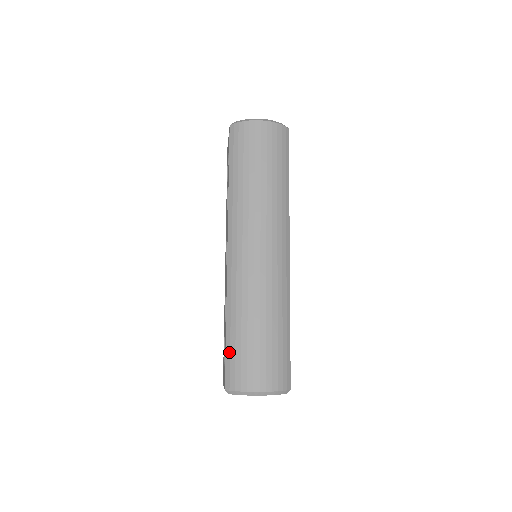
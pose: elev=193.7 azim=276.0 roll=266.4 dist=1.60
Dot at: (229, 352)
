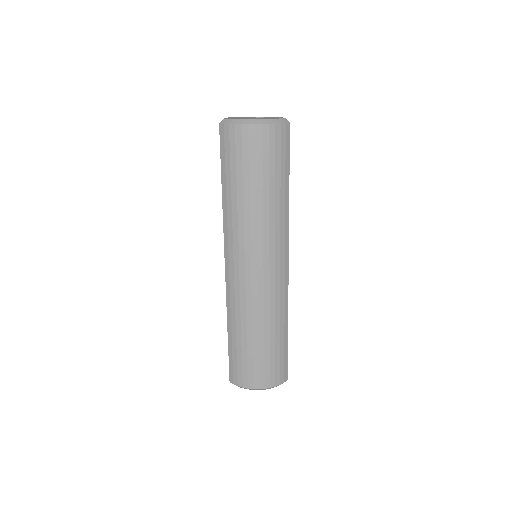
Dot at: (231, 355)
